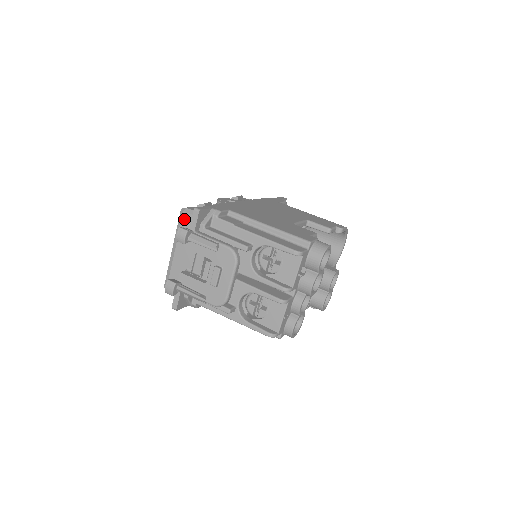
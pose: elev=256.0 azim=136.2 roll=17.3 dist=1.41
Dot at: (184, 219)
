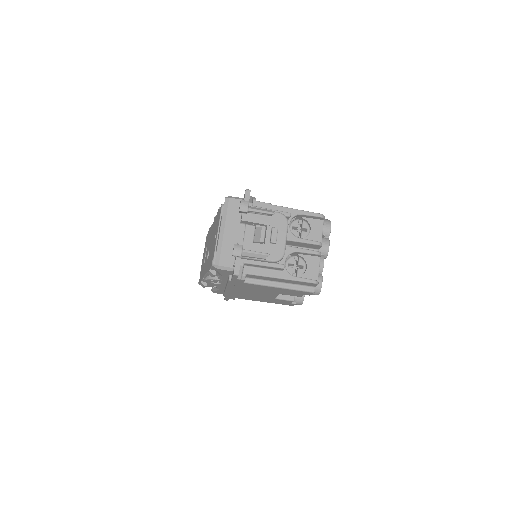
Dot at: (230, 203)
